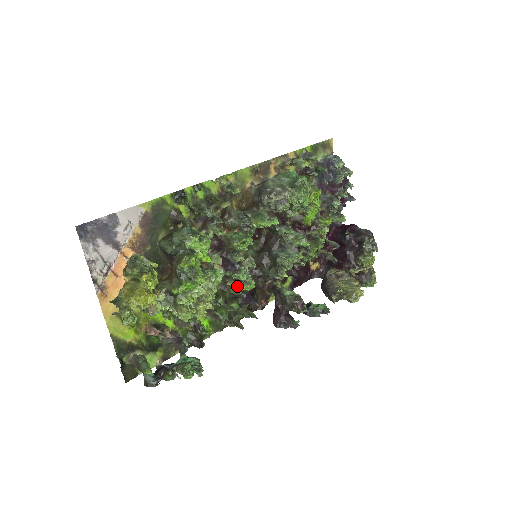
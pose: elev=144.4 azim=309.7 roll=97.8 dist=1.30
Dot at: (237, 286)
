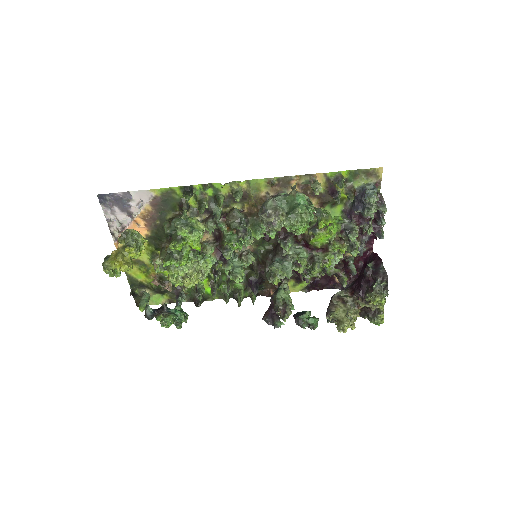
Dot at: (229, 275)
